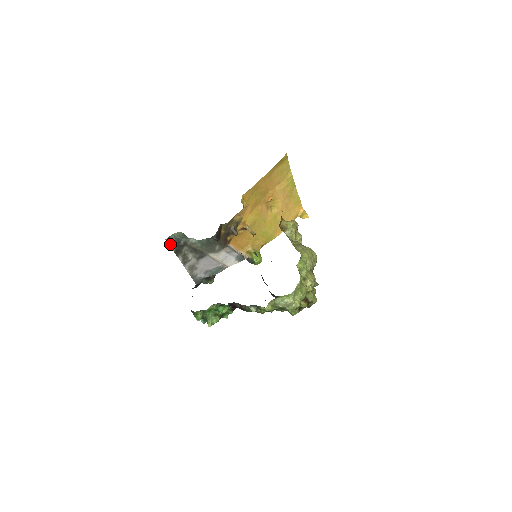
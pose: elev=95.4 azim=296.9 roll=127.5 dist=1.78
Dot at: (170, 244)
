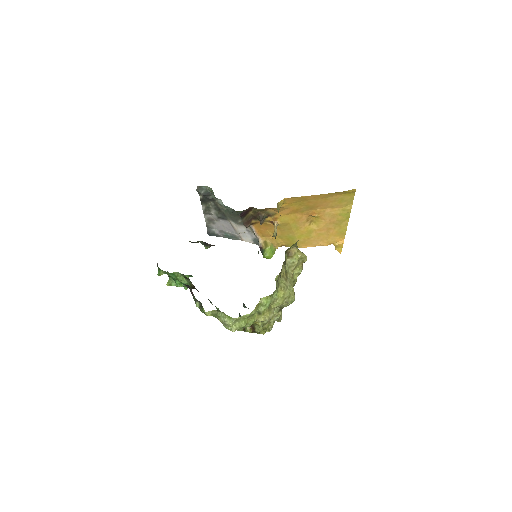
Dot at: (199, 192)
